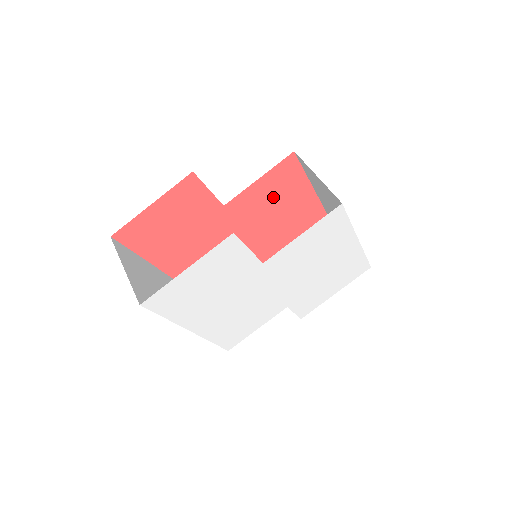
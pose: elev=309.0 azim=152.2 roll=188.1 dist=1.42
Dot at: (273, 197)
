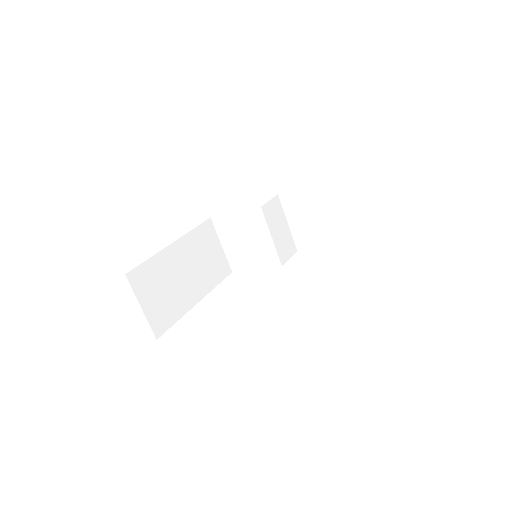
Dot at: occluded
